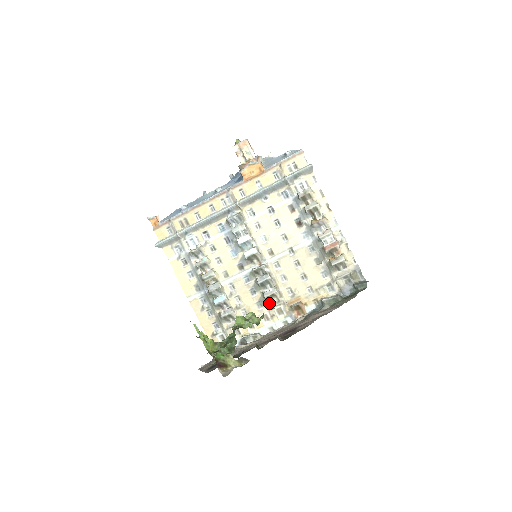
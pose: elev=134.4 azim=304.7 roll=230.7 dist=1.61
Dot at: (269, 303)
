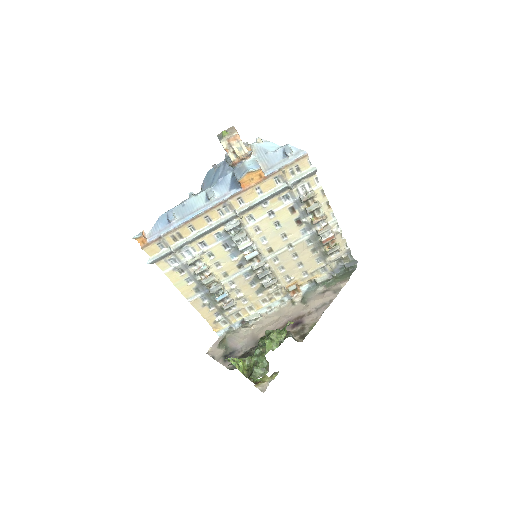
Dot at: (268, 290)
